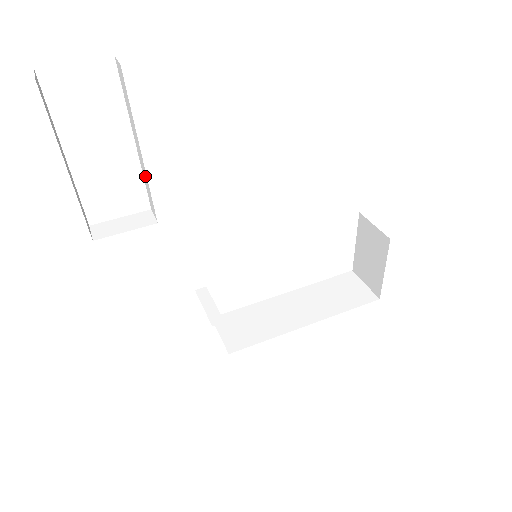
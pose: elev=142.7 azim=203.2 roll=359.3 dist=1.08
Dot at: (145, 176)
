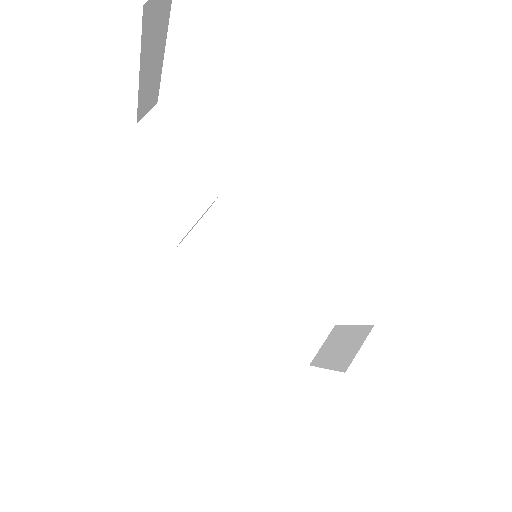
Dot at: occluded
